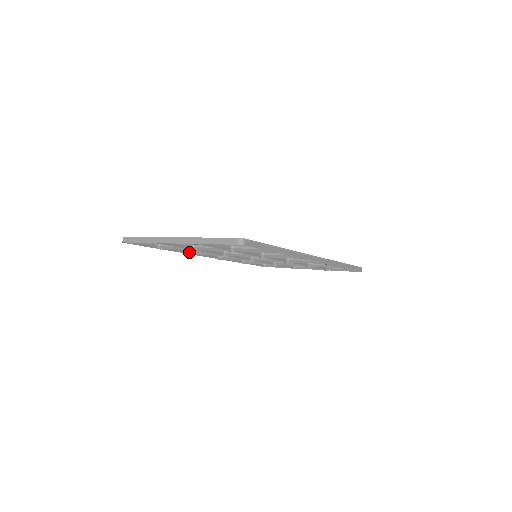
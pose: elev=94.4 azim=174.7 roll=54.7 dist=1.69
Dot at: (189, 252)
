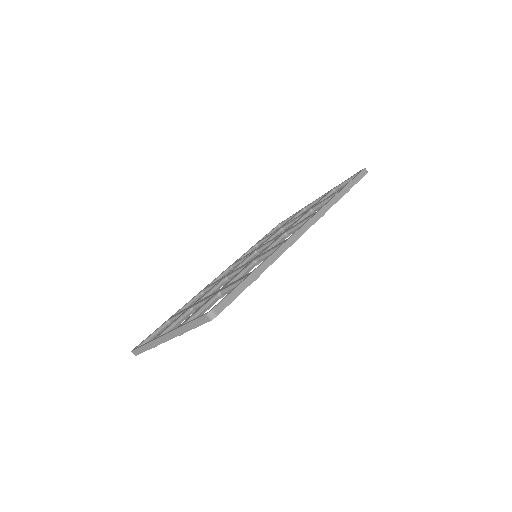
Dot at: (201, 295)
